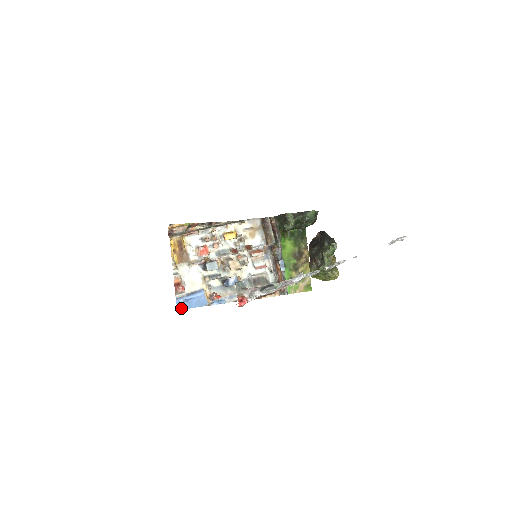
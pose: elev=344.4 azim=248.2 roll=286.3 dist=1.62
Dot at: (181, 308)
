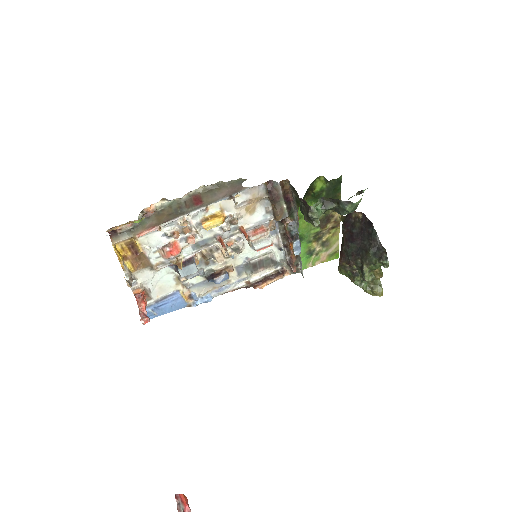
Dot at: (150, 318)
